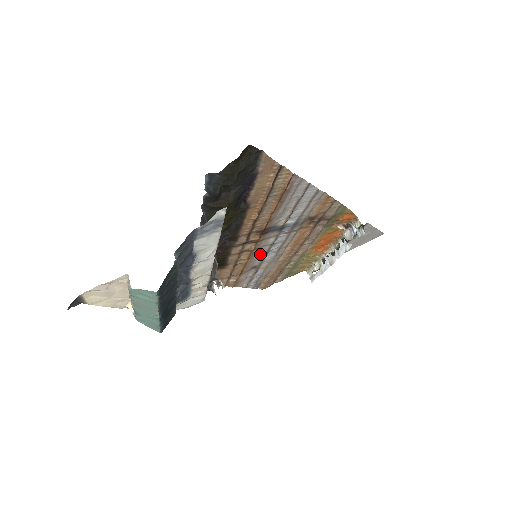
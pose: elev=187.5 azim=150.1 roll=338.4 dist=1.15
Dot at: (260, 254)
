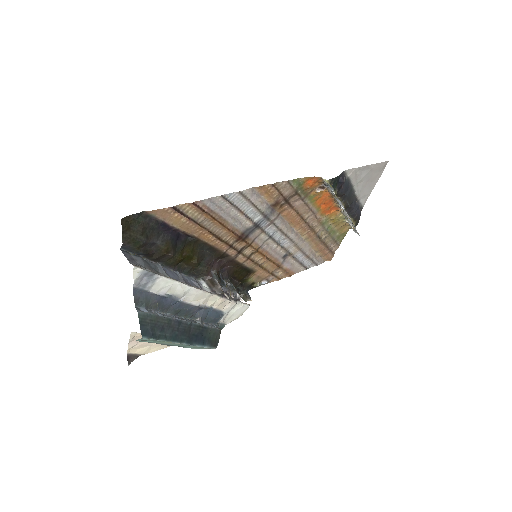
Dot at: (272, 247)
